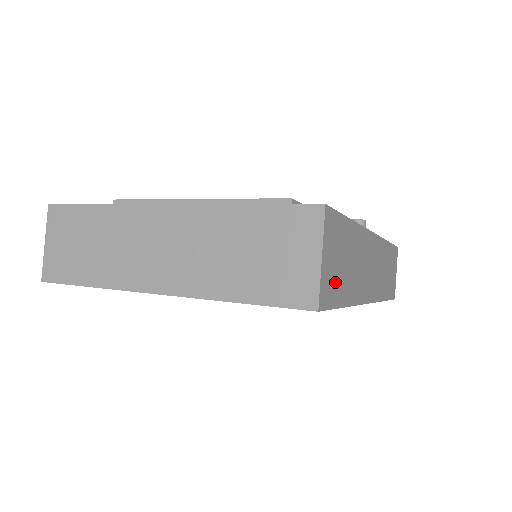
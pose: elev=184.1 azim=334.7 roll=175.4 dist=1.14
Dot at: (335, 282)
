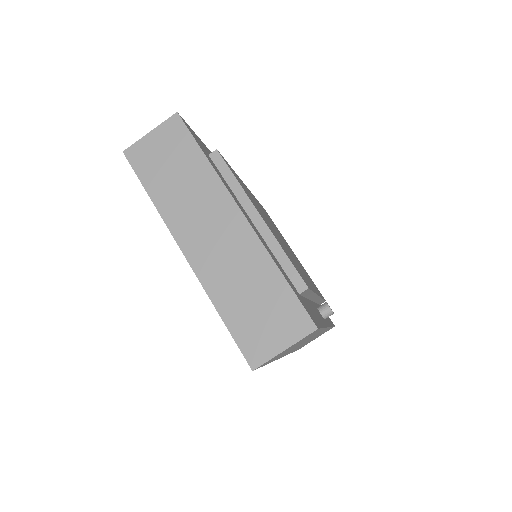
Dot at: (277, 356)
